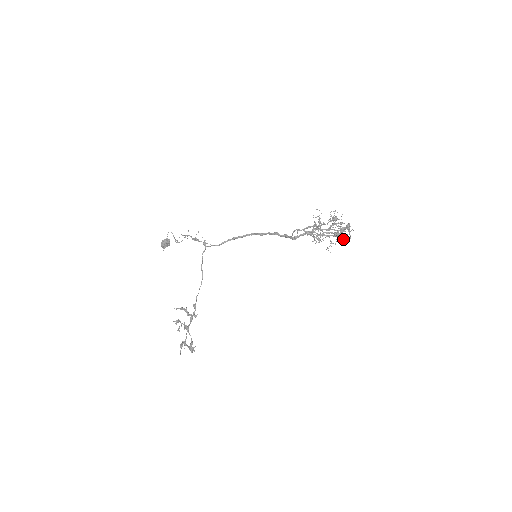
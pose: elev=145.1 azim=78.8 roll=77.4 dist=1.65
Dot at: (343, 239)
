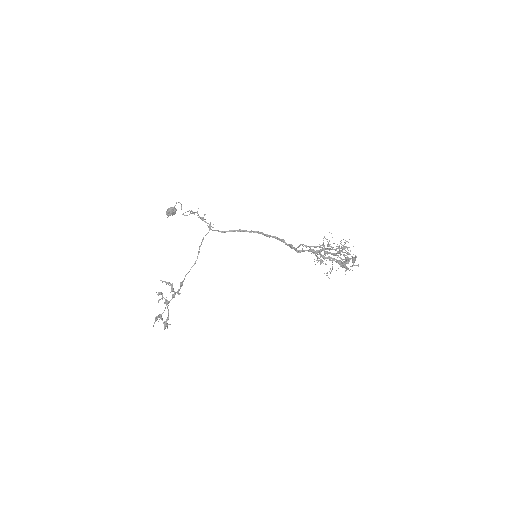
Dot at: (345, 270)
